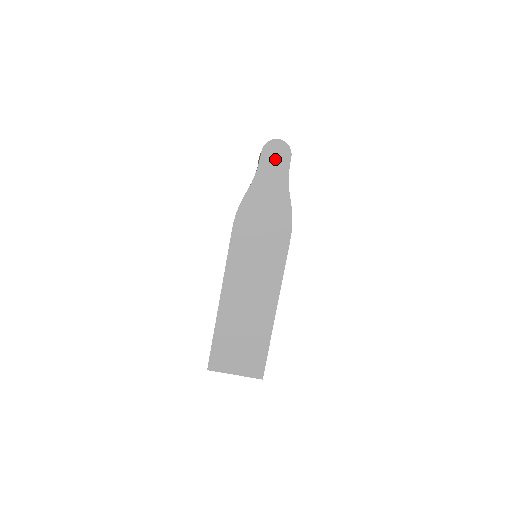
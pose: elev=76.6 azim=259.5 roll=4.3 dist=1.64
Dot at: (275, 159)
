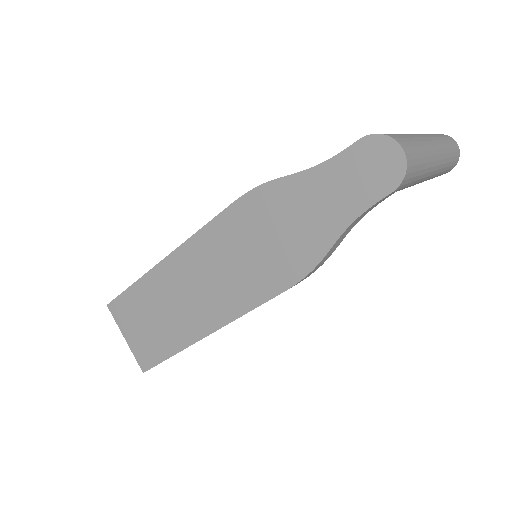
Dot at: (366, 171)
